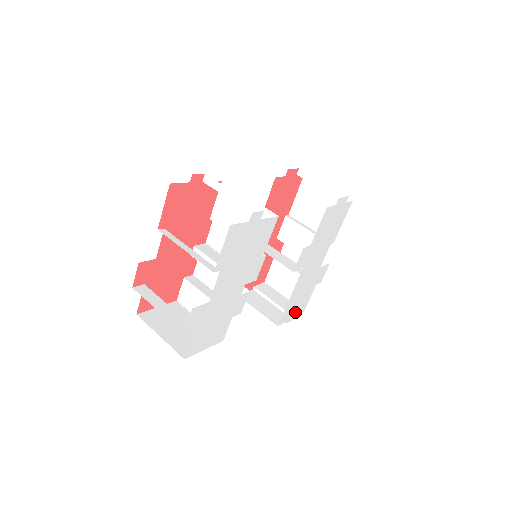
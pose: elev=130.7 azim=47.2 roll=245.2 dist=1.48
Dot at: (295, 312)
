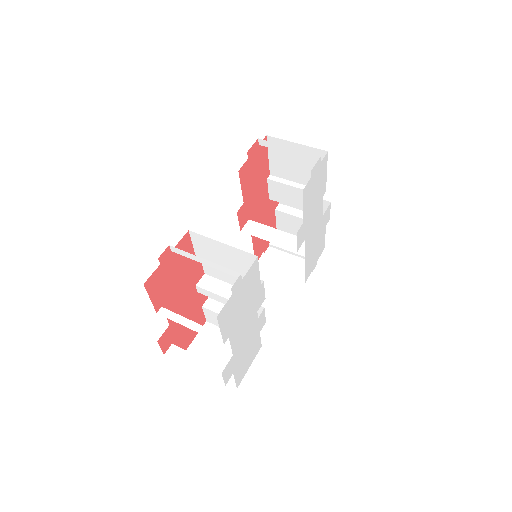
Dot at: (316, 259)
